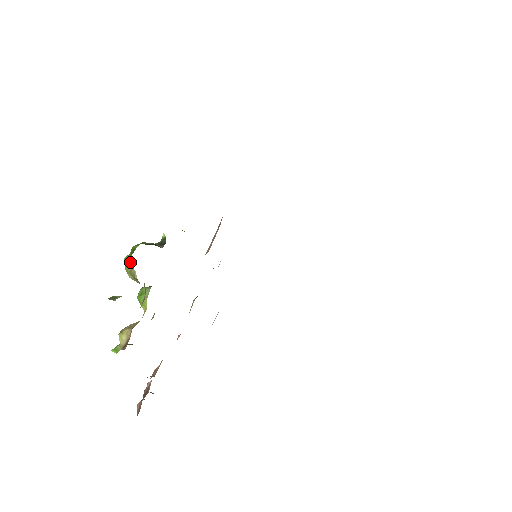
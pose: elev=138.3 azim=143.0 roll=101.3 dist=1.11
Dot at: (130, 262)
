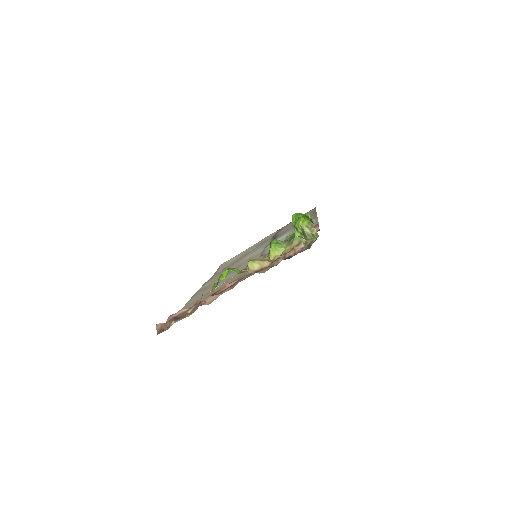
Dot at: (311, 222)
